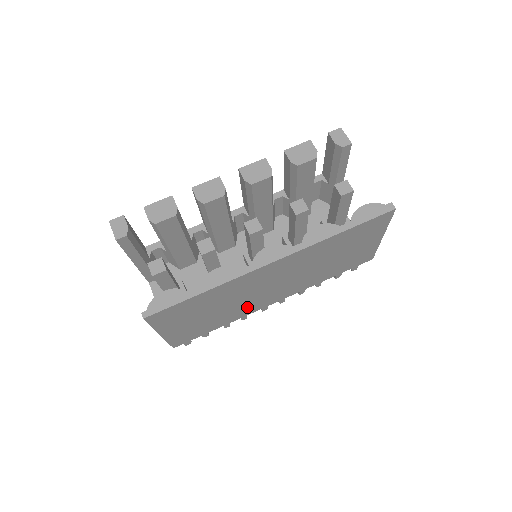
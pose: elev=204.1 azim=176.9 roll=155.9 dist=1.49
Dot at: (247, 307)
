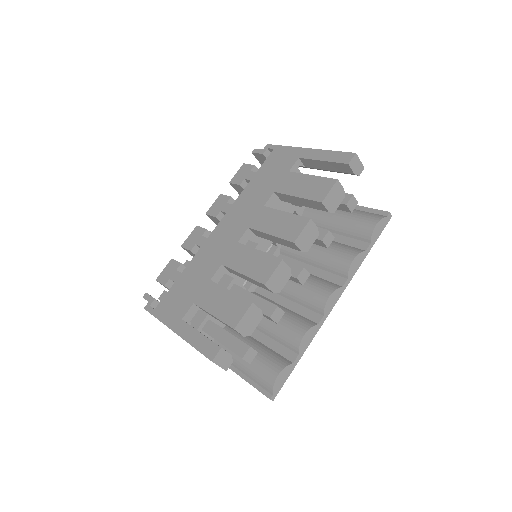
Dot at: occluded
